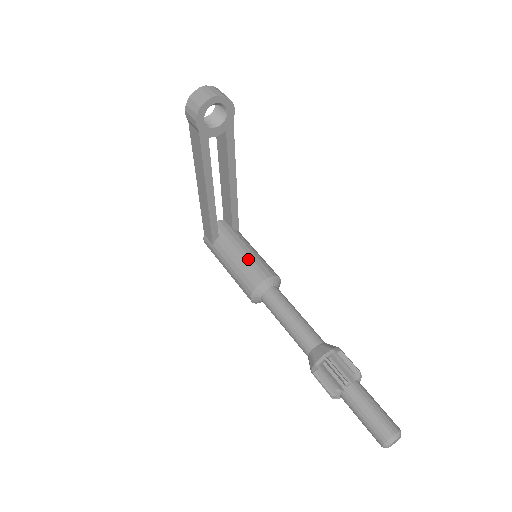
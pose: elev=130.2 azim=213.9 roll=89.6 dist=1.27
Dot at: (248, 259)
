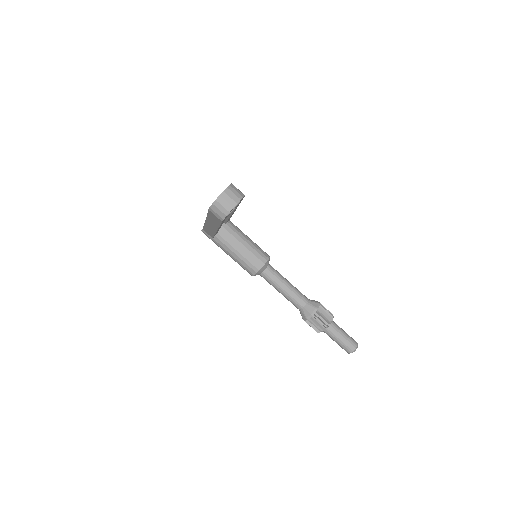
Dot at: (246, 251)
